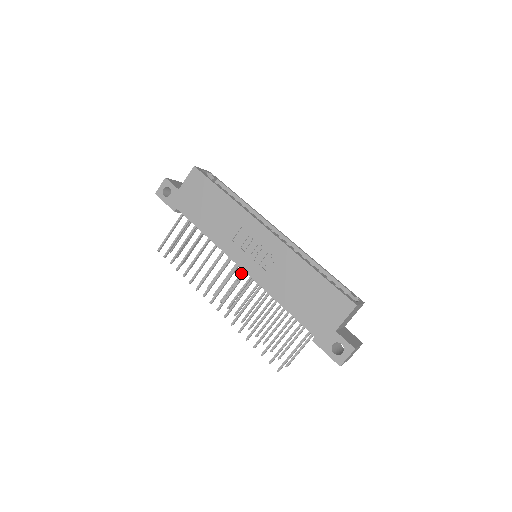
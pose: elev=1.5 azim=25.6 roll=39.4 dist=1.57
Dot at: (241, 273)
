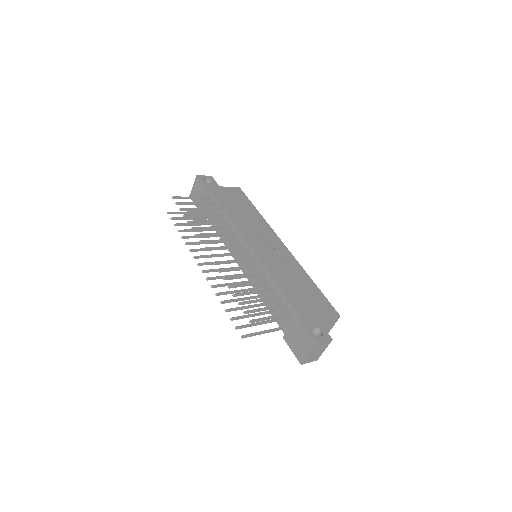
Dot at: (230, 260)
